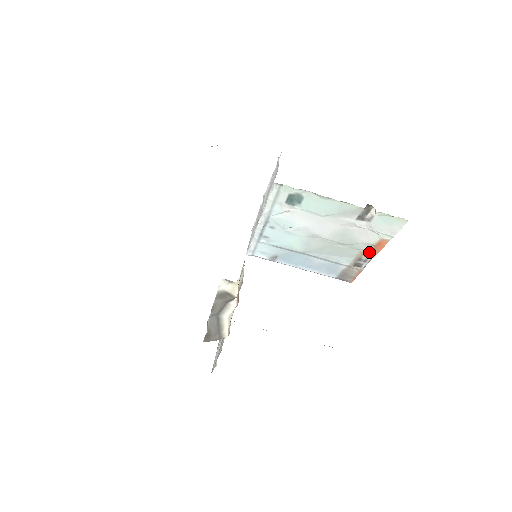
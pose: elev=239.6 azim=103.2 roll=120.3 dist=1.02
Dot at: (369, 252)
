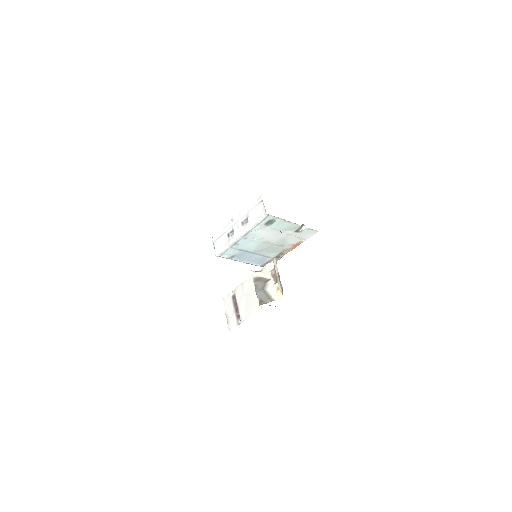
Dot at: (289, 249)
